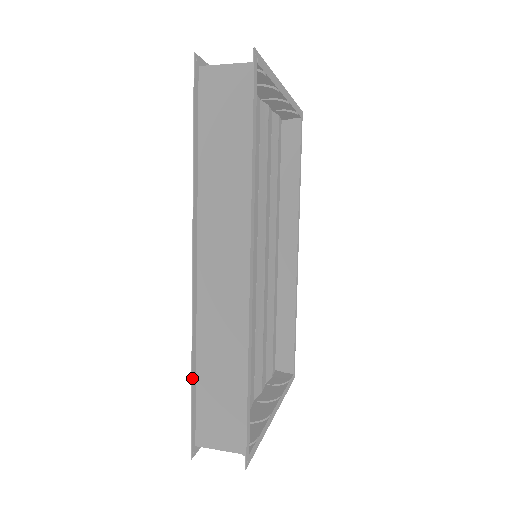
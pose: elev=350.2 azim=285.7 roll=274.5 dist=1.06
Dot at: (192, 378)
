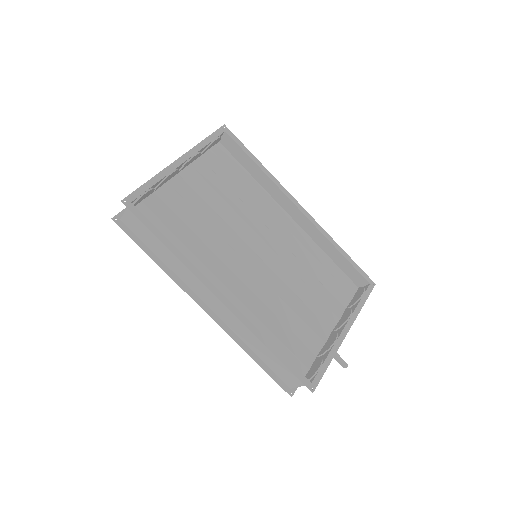
Dot at: (255, 361)
